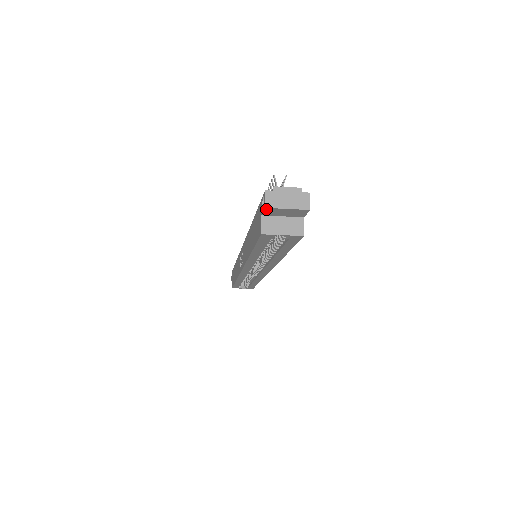
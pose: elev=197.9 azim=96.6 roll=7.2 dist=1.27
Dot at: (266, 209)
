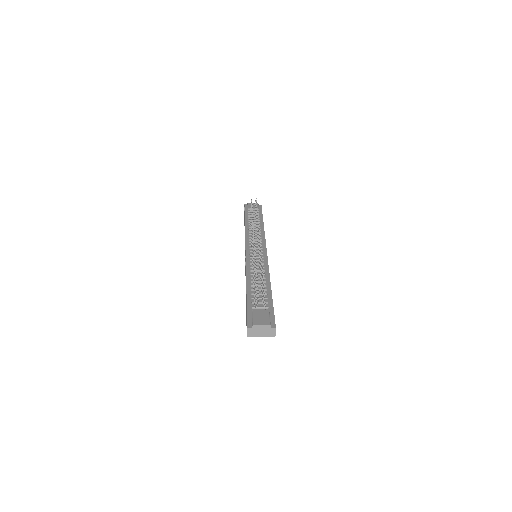
Dot at: (248, 335)
